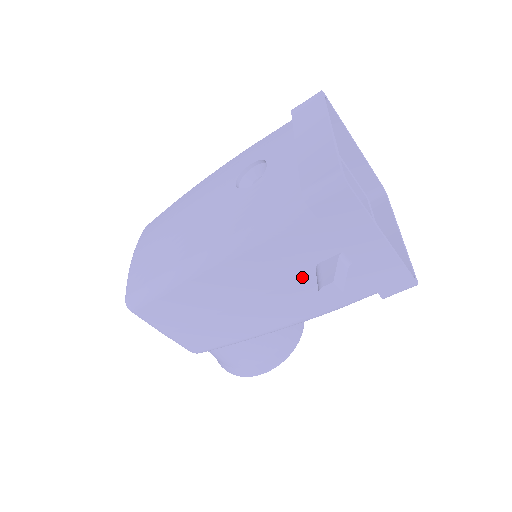
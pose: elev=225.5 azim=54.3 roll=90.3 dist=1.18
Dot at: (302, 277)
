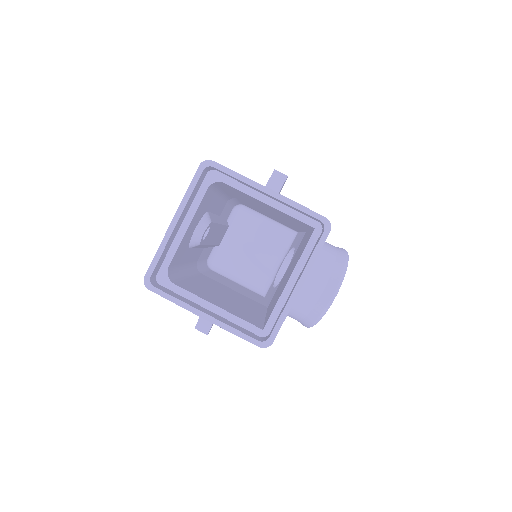
Dot at: occluded
